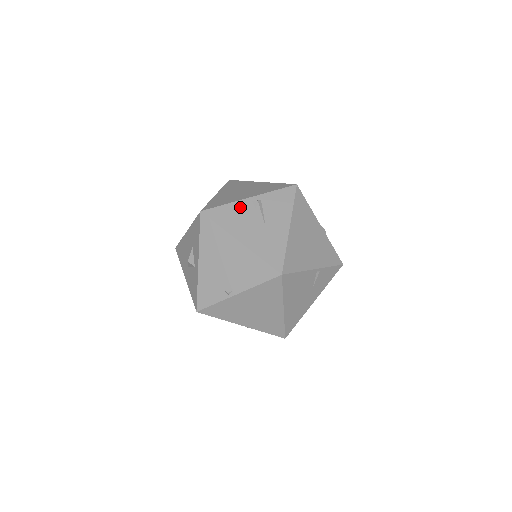
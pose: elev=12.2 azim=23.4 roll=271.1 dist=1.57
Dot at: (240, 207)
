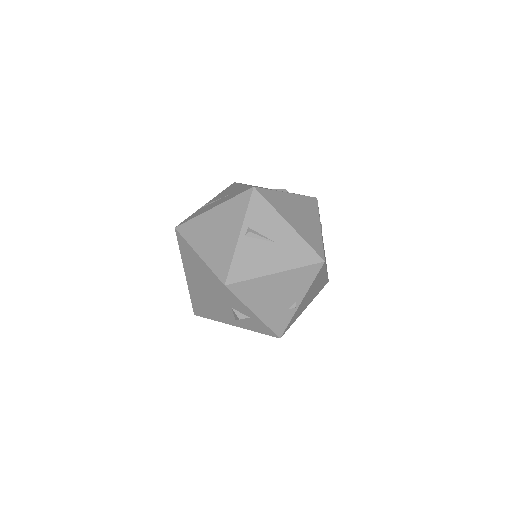
Dot at: (243, 250)
